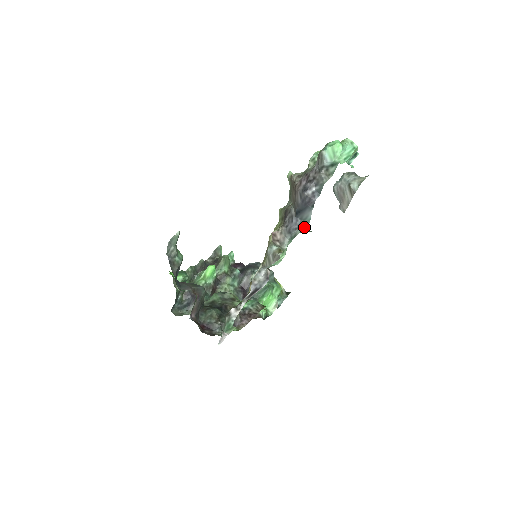
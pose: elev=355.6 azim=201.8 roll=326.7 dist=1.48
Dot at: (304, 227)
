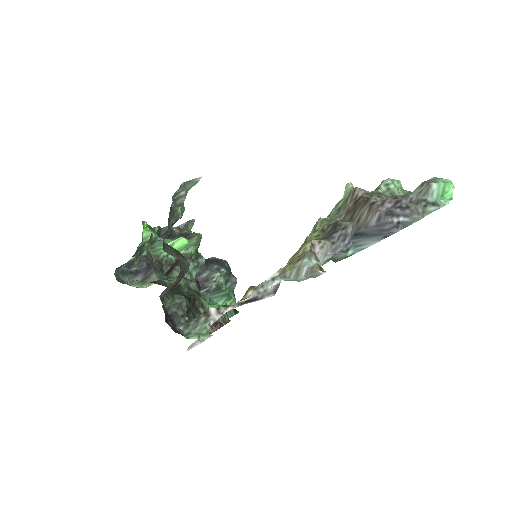
Dot at: (348, 254)
